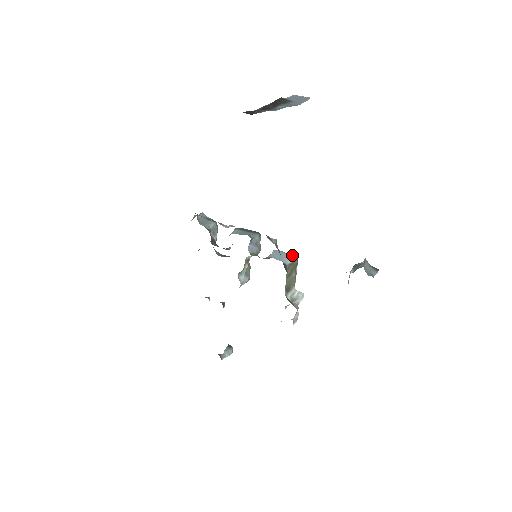
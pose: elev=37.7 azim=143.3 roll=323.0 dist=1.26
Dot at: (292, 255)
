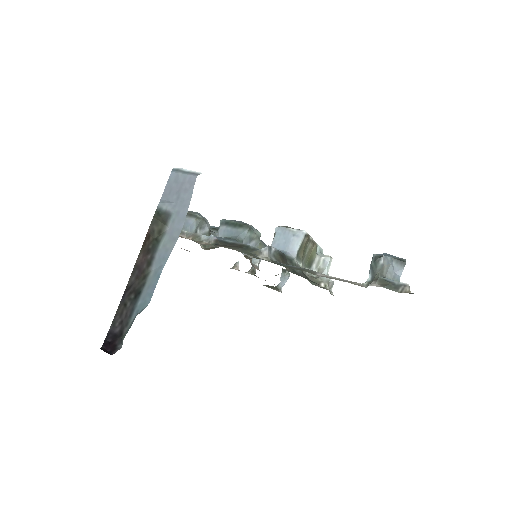
Dot at: (298, 233)
